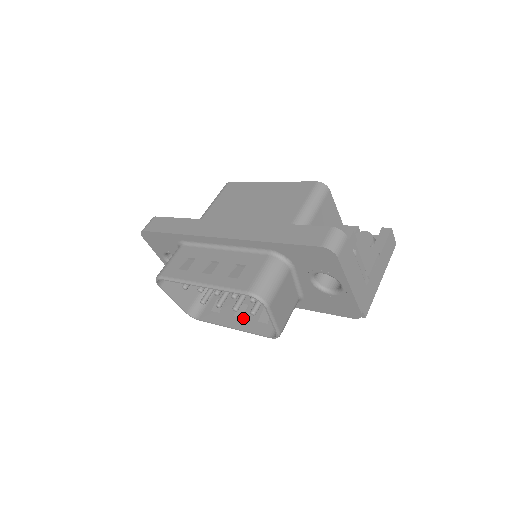
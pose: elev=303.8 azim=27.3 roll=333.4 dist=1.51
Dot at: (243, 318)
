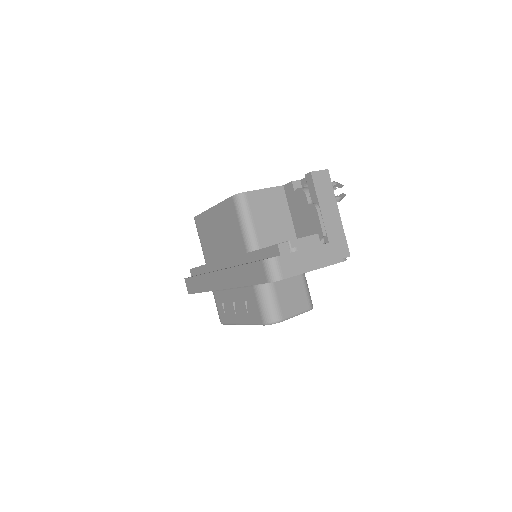
Dot at: occluded
